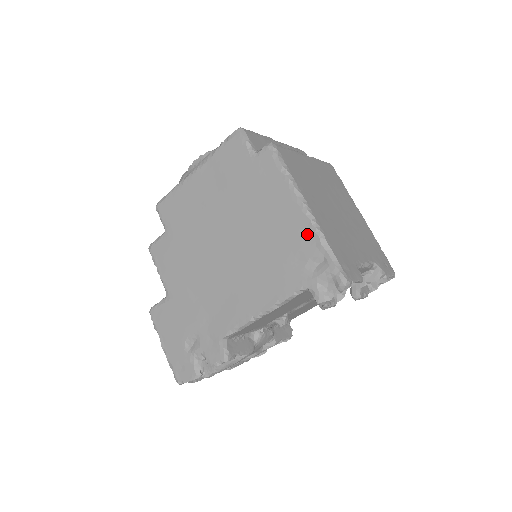
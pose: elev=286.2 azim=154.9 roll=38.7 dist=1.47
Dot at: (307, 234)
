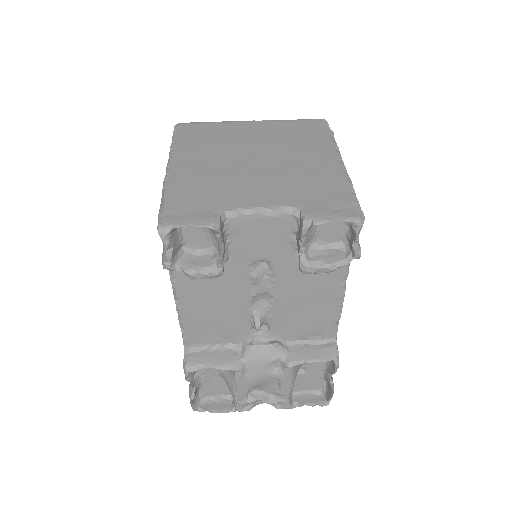
Dot at: occluded
